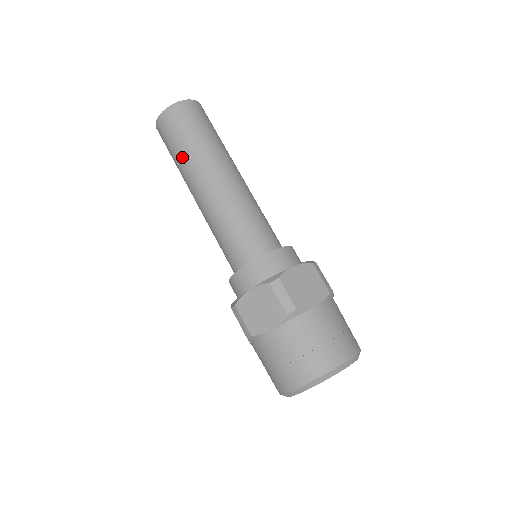
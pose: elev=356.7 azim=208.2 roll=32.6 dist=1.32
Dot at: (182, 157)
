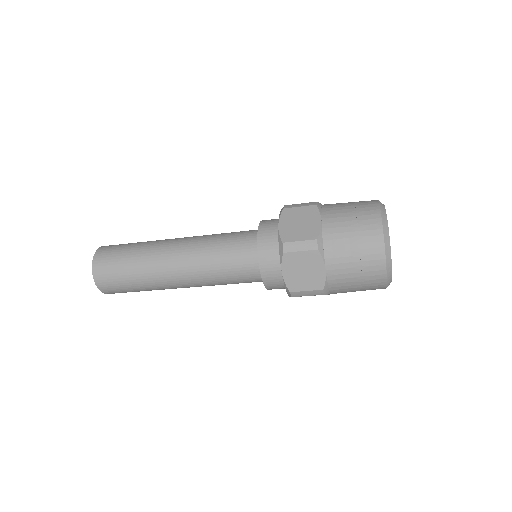
Dot at: (137, 256)
